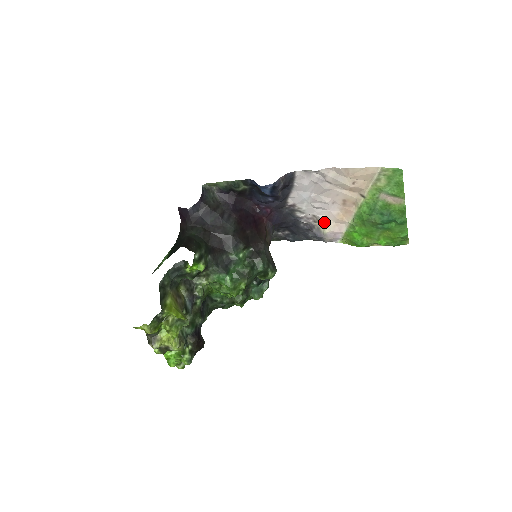
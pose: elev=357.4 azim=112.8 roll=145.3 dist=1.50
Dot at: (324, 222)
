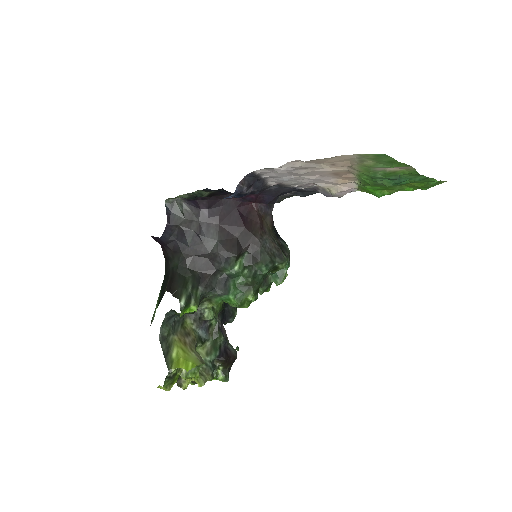
Dot at: (325, 187)
